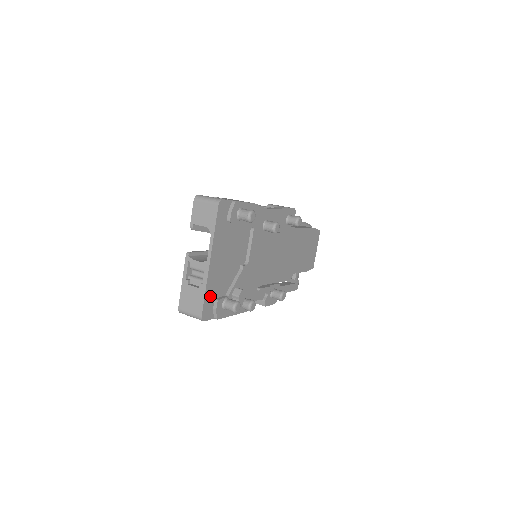
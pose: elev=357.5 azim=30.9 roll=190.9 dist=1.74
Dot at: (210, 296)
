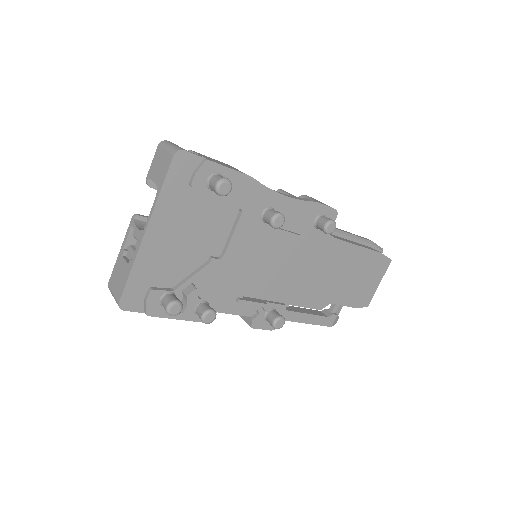
Dot at: (140, 280)
